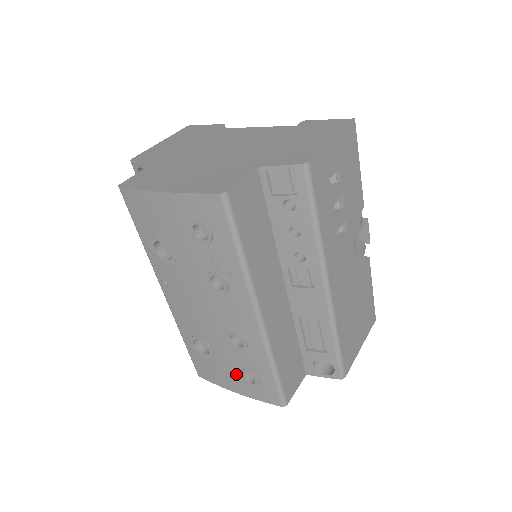
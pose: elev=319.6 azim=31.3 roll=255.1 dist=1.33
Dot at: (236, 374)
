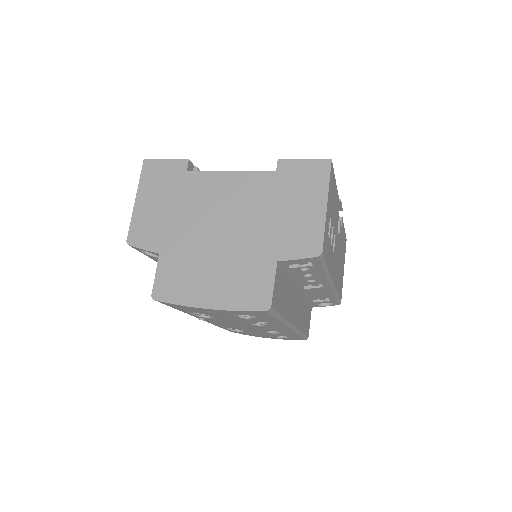
Dot at: (268, 336)
